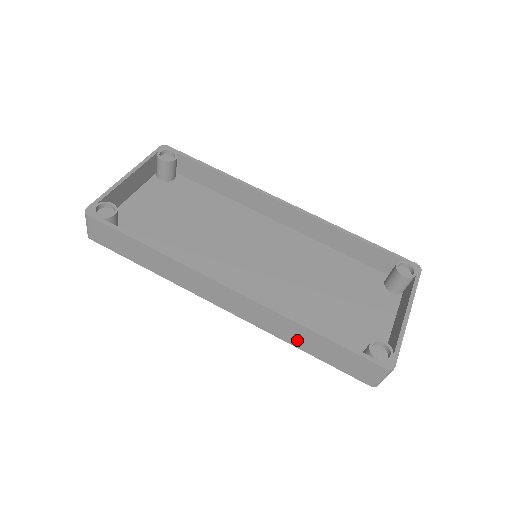
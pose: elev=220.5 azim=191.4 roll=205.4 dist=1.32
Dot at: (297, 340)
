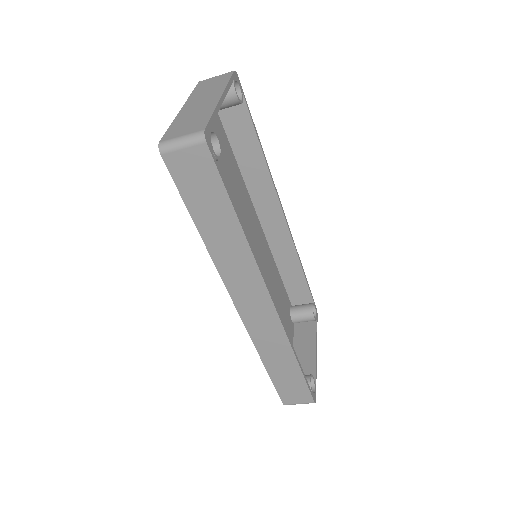
Dot at: (272, 359)
